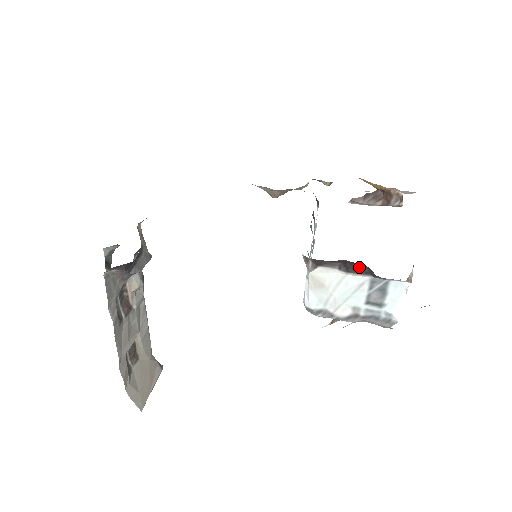
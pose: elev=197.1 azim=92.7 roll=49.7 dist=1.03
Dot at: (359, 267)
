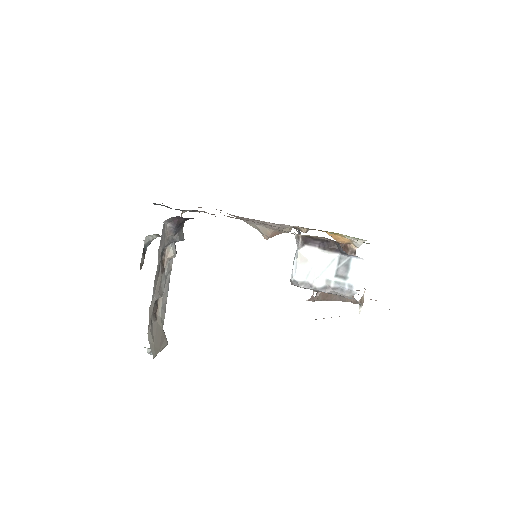
Dot at: (332, 245)
